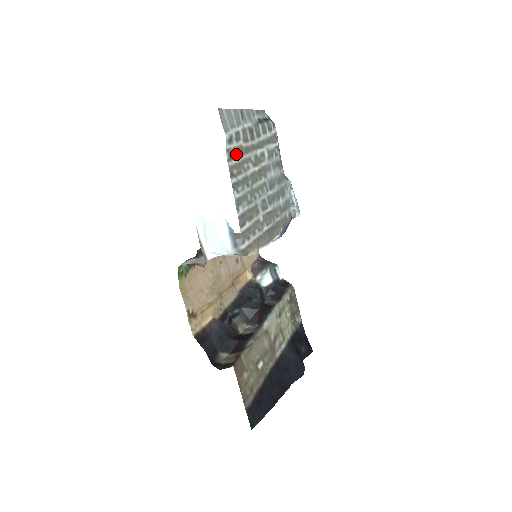
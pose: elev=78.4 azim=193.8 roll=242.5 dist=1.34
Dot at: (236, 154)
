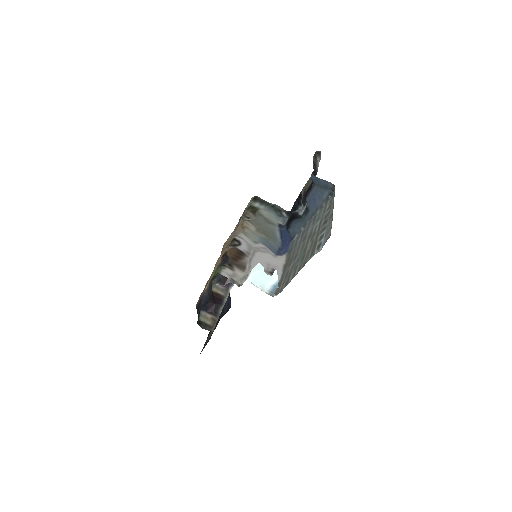
Dot at: (313, 249)
